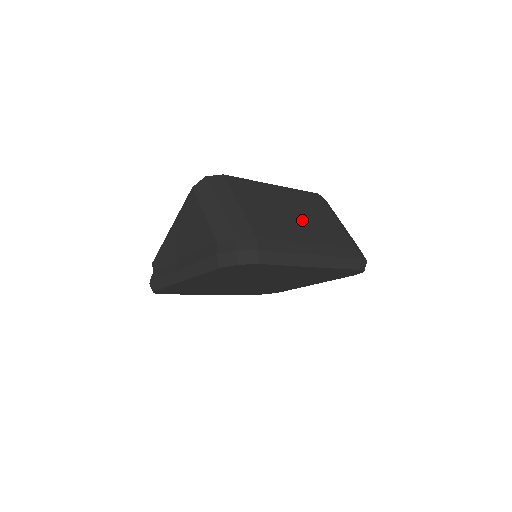
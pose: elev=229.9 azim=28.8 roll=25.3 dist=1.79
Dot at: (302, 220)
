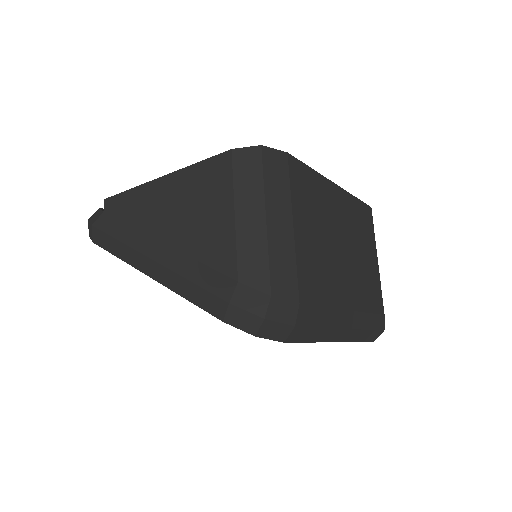
Dot at: (350, 260)
